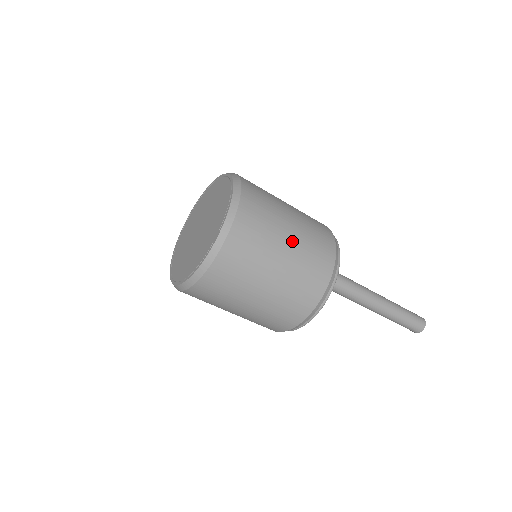
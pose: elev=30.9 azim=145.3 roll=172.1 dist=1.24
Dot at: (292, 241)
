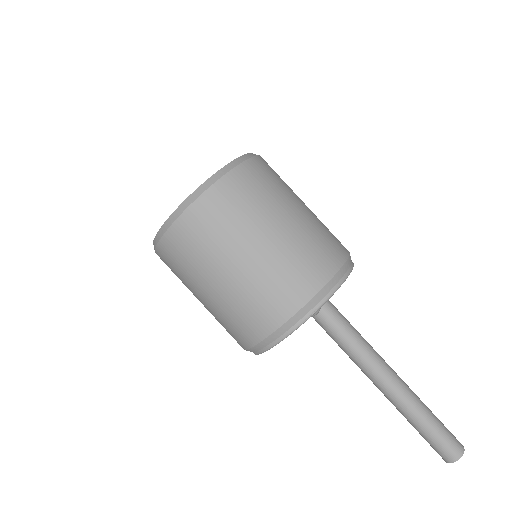
Dot at: (293, 221)
